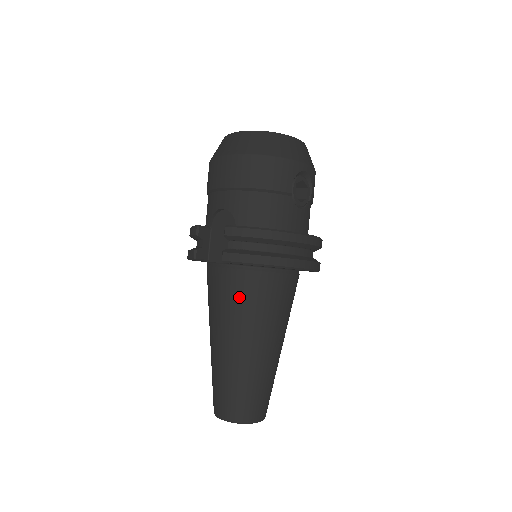
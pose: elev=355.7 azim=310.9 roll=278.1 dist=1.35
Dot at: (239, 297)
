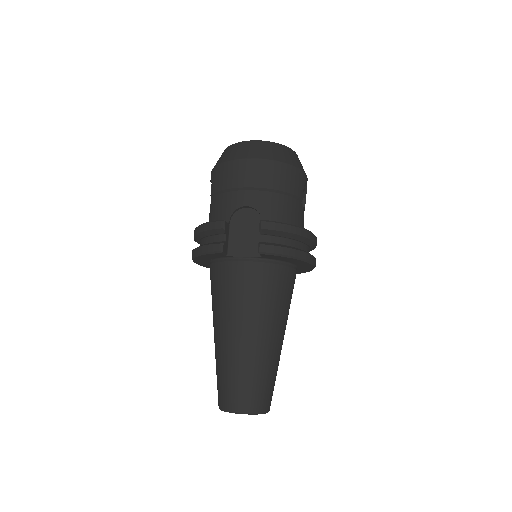
Dot at: (263, 289)
